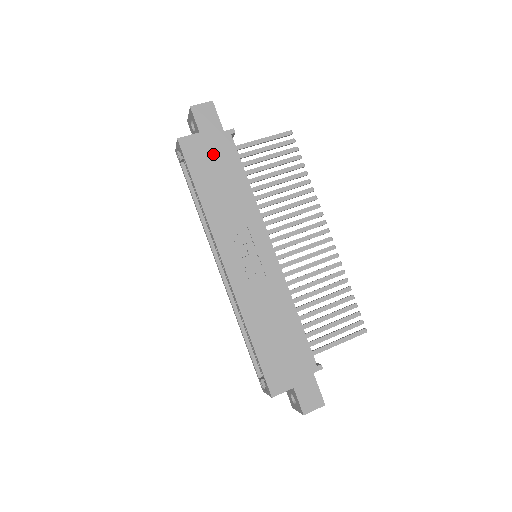
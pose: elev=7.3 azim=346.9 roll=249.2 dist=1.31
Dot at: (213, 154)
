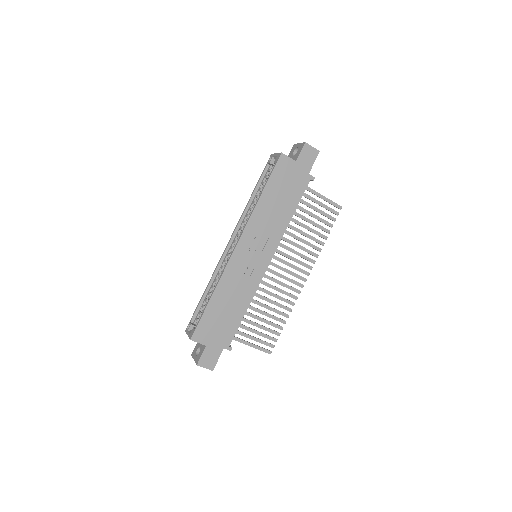
Dot at: (291, 180)
